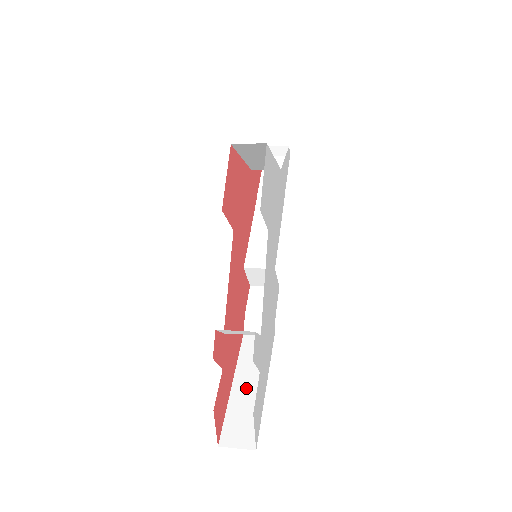
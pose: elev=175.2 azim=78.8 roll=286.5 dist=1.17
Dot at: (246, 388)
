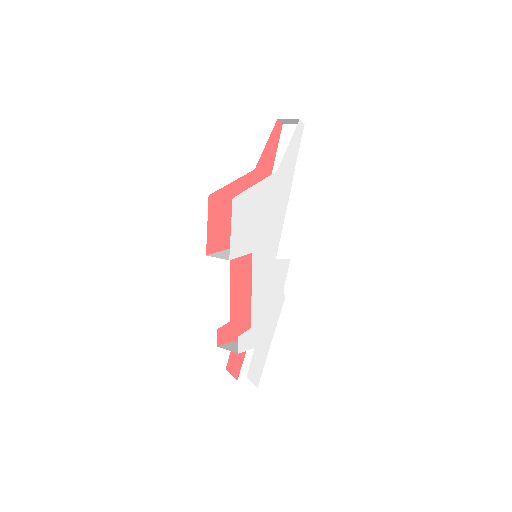
Dot at: occluded
